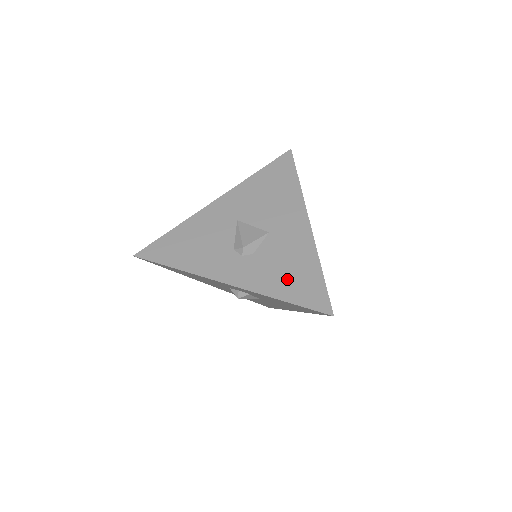
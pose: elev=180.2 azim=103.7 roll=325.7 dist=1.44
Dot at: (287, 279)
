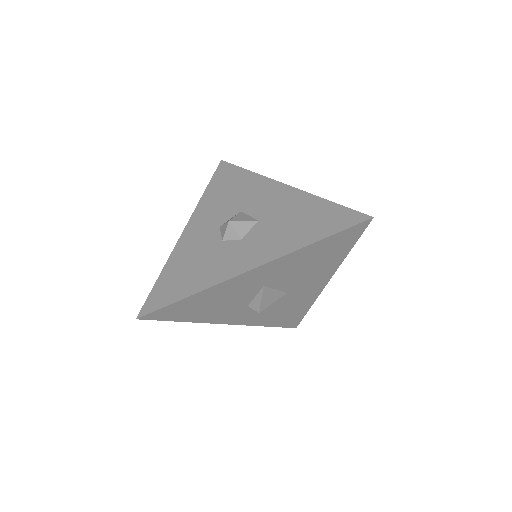
Dot at: (280, 317)
